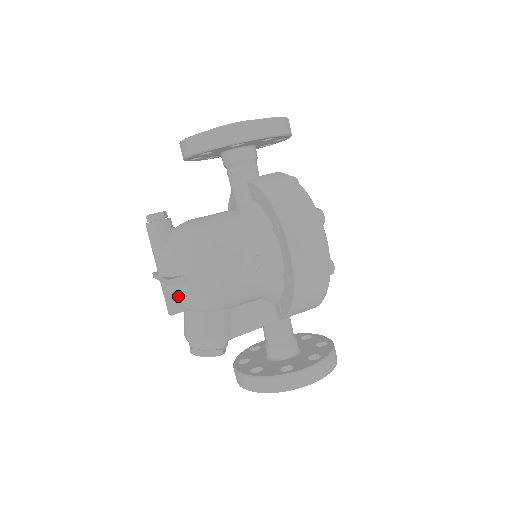
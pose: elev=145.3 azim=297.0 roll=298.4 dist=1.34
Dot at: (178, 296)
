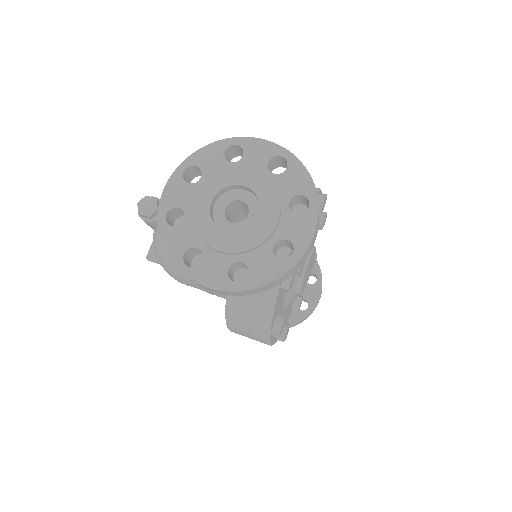
Dot at: occluded
